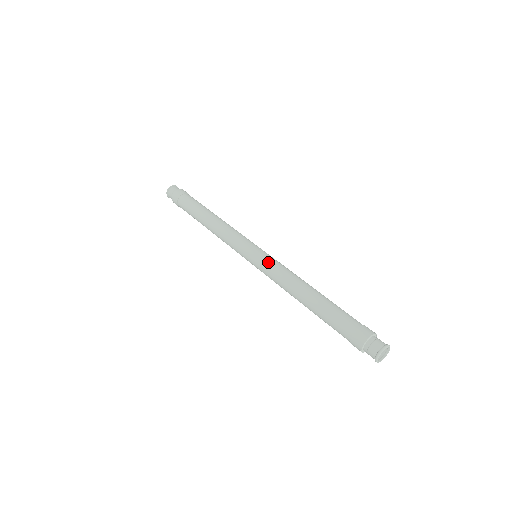
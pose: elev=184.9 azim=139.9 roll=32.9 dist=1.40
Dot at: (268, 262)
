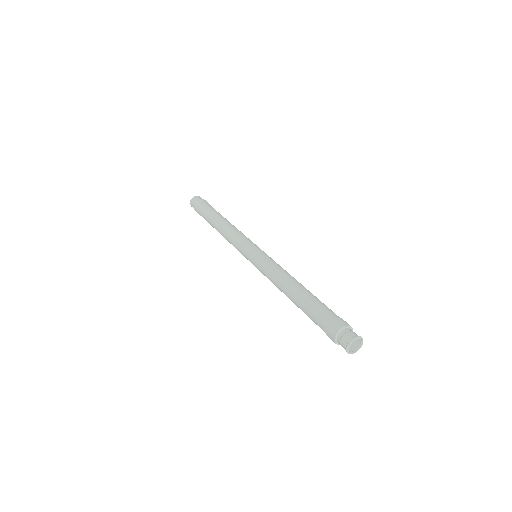
Dot at: (260, 264)
